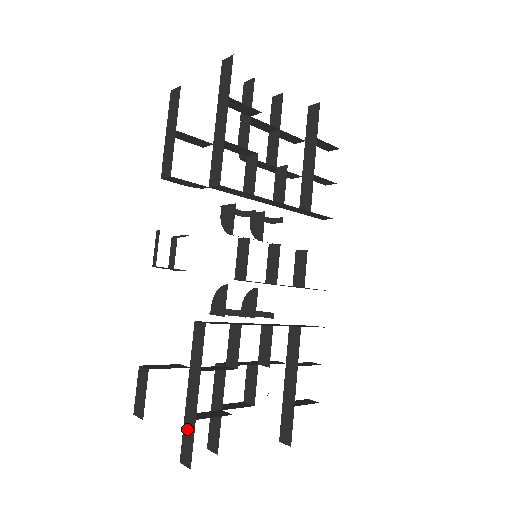
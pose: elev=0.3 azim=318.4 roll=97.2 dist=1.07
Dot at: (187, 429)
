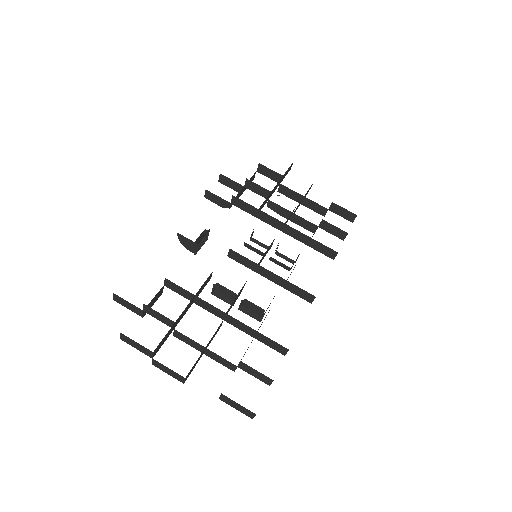
Dot at: occluded
